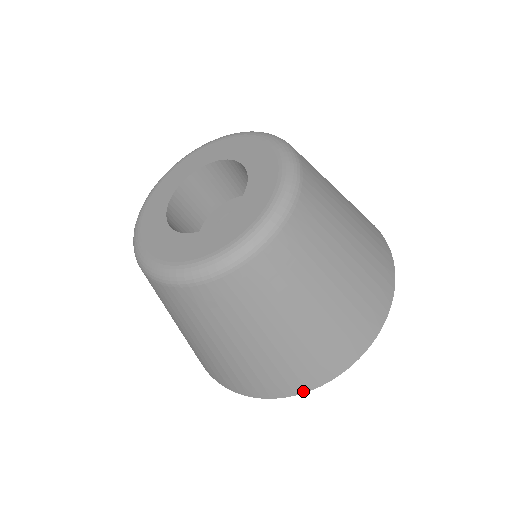
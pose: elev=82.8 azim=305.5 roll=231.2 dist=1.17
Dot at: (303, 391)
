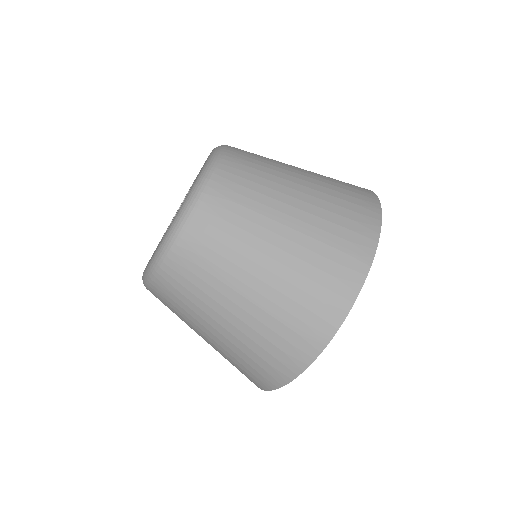
Dot at: (301, 369)
